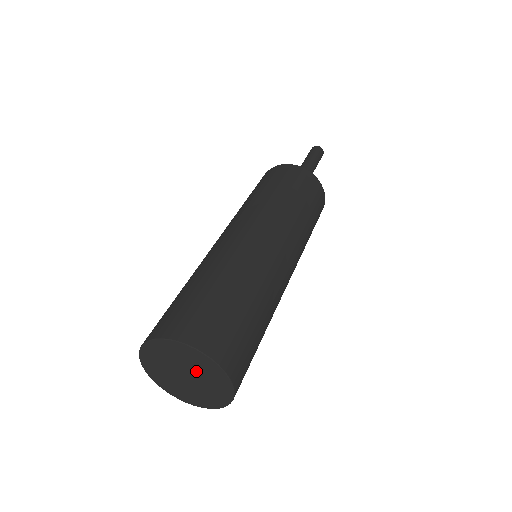
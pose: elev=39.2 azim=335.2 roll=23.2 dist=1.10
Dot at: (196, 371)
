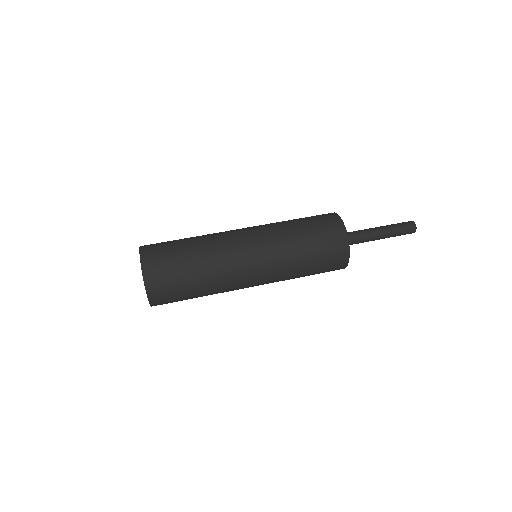
Dot at: occluded
